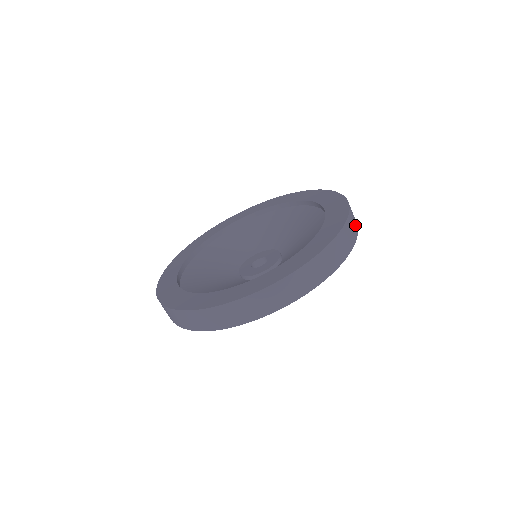
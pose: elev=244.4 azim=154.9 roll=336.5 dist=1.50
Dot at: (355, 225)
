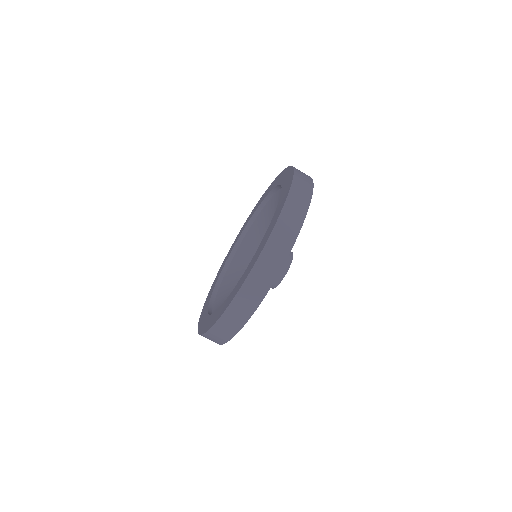
Dot at: occluded
